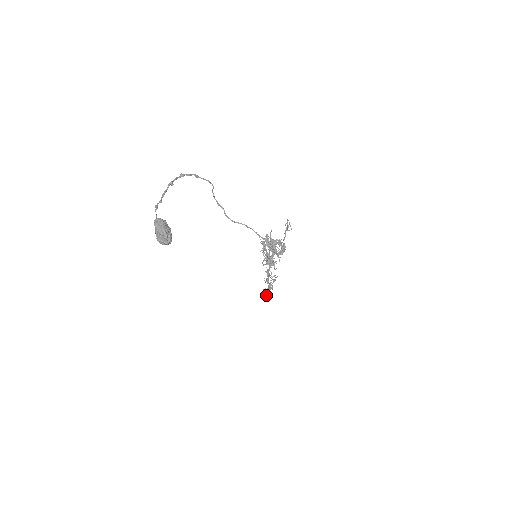
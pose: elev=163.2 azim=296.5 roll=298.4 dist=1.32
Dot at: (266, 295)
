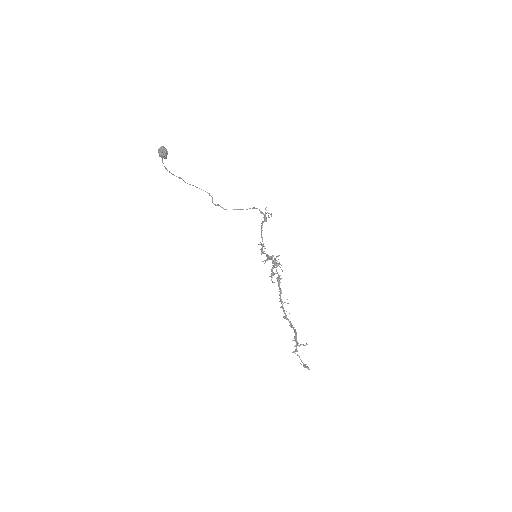
Dot at: (295, 350)
